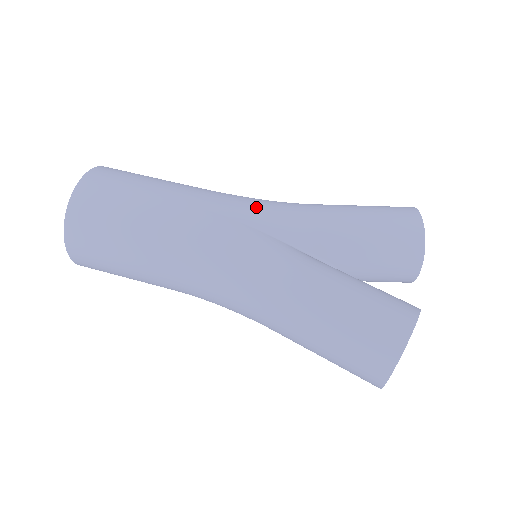
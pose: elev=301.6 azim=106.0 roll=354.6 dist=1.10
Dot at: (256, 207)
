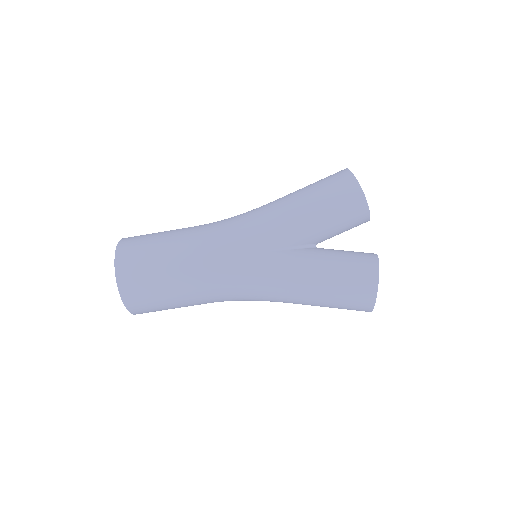
Dot at: (244, 235)
